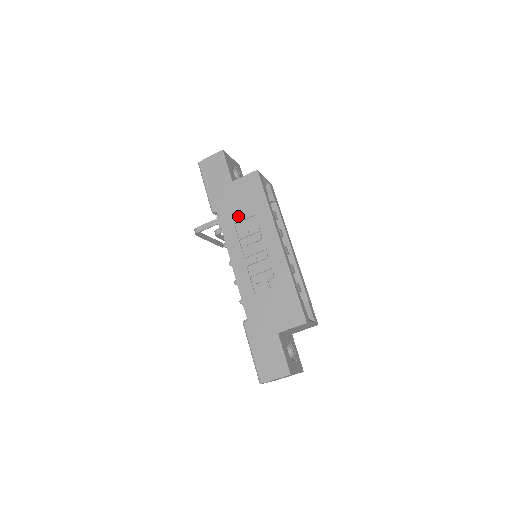
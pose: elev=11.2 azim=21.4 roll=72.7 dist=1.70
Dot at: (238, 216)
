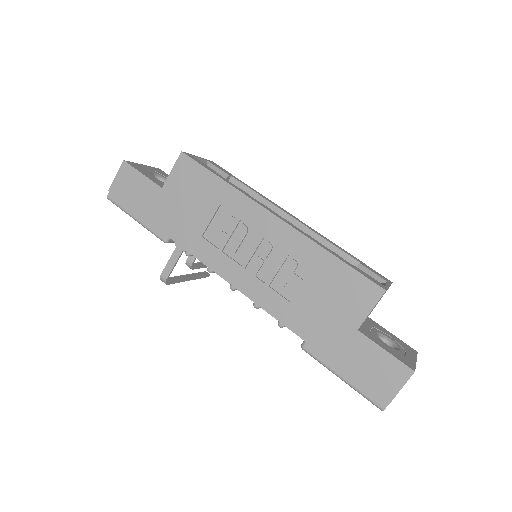
Dot at: (199, 224)
